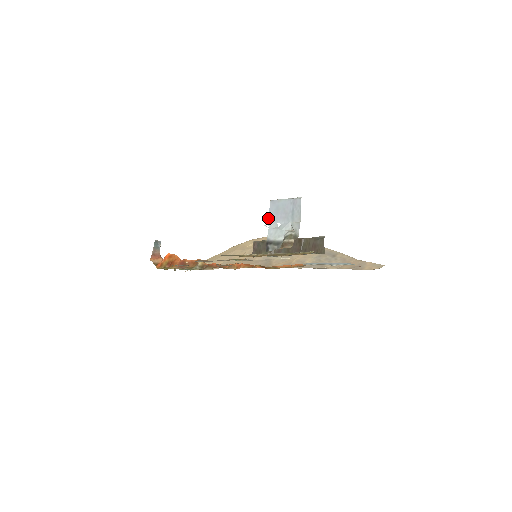
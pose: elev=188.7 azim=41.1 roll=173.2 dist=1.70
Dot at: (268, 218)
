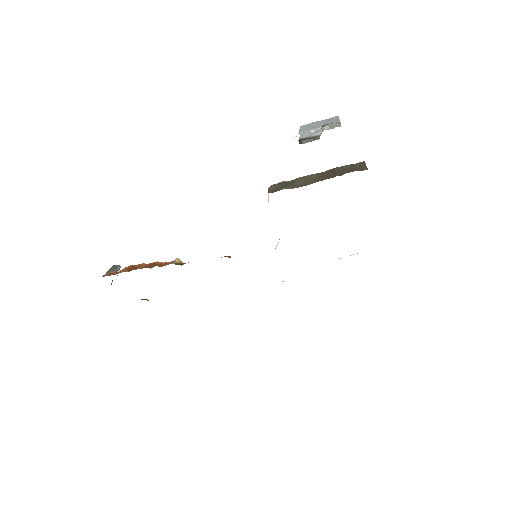
Dot at: occluded
